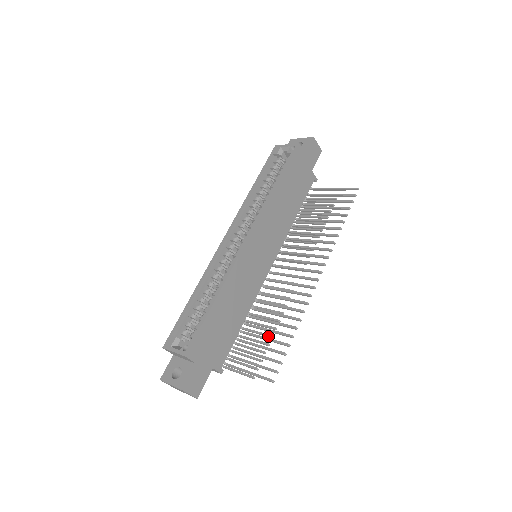
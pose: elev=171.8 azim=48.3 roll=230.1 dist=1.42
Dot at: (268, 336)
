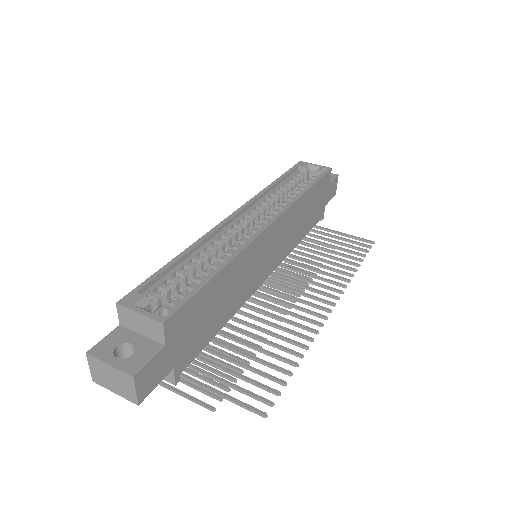
Dot at: (242, 360)
